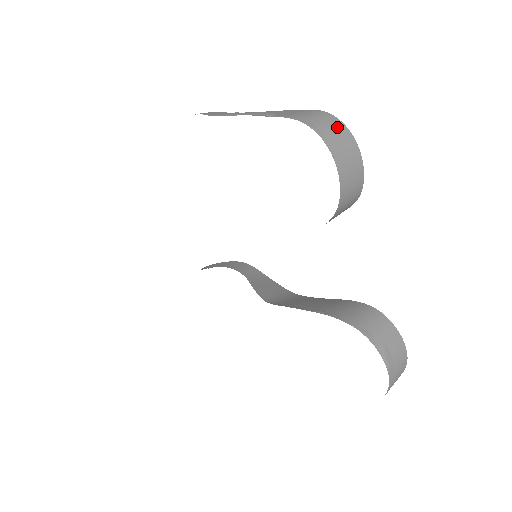
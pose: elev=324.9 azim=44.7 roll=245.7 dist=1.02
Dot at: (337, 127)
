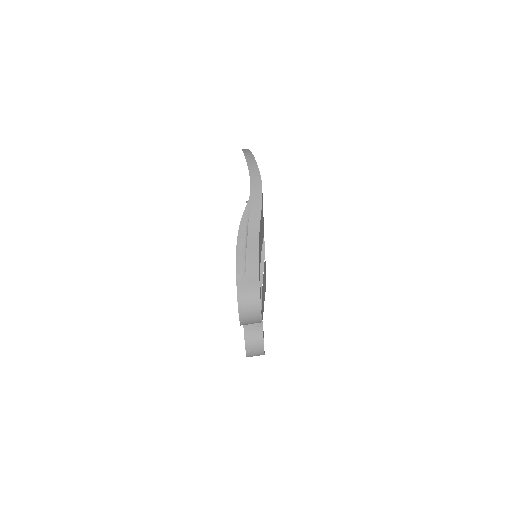
Dot at: (254, 309)
